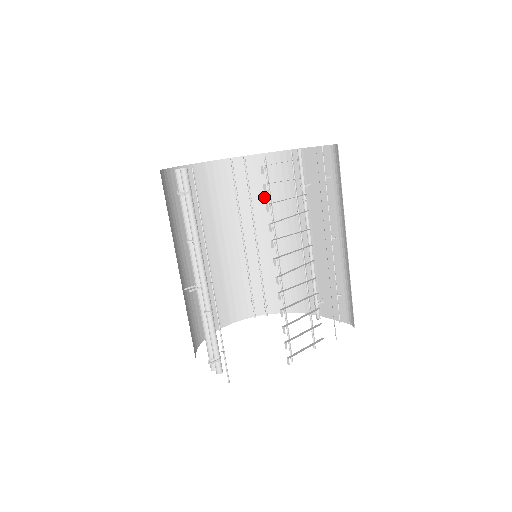
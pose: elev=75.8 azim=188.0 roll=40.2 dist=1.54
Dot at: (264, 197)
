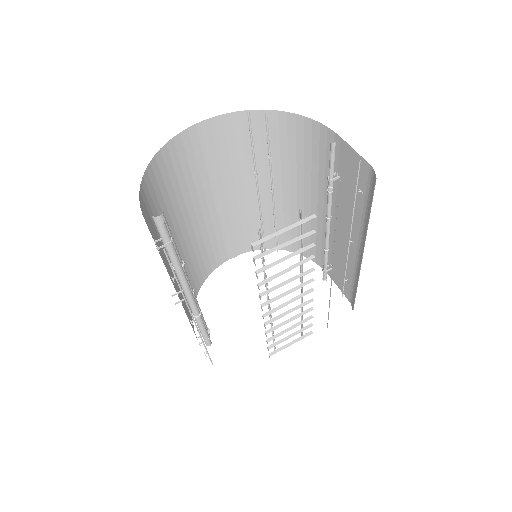
Dot at: (287, 157)
